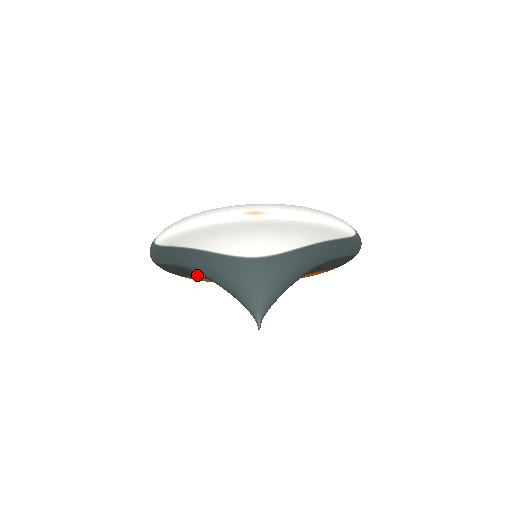
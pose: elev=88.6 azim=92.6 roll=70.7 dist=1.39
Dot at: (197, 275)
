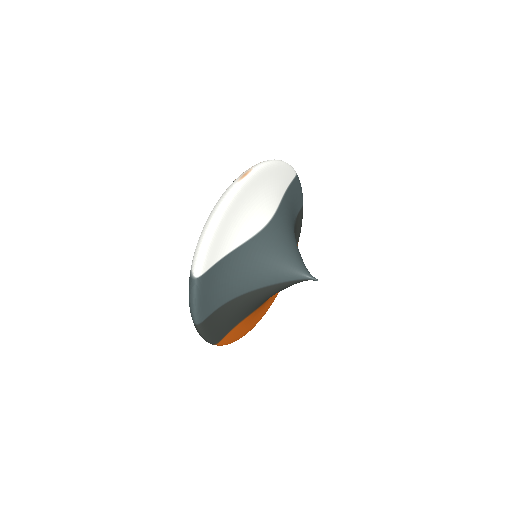
Dot at: (233, 316)
